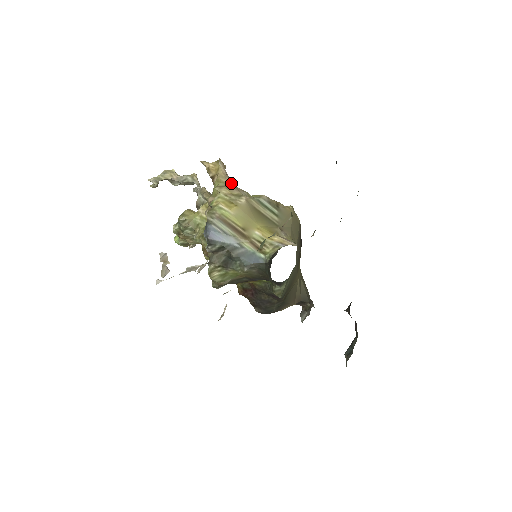
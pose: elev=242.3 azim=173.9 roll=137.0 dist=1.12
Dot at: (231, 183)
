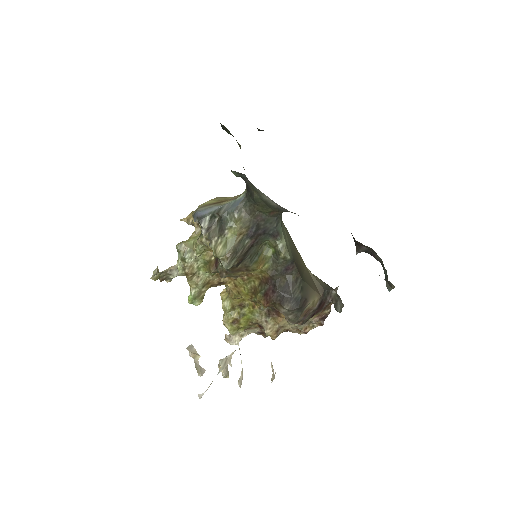
Dot at: occluded
